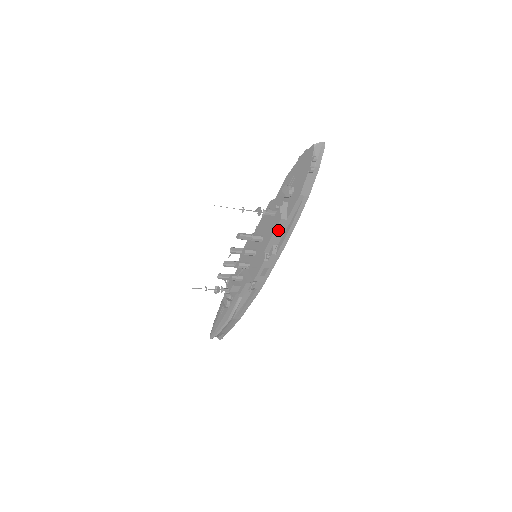
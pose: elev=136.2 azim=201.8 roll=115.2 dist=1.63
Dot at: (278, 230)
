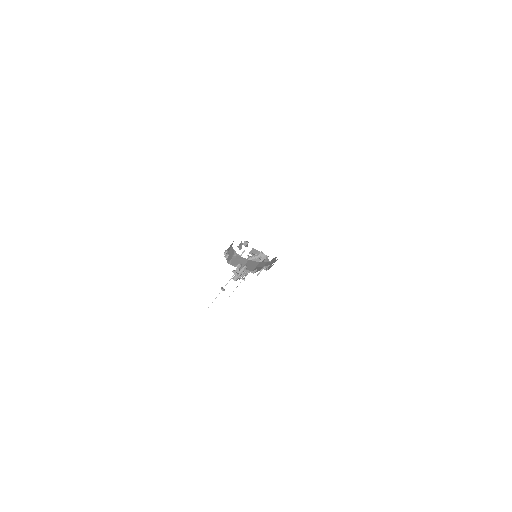
Dot at: (258, 270)
